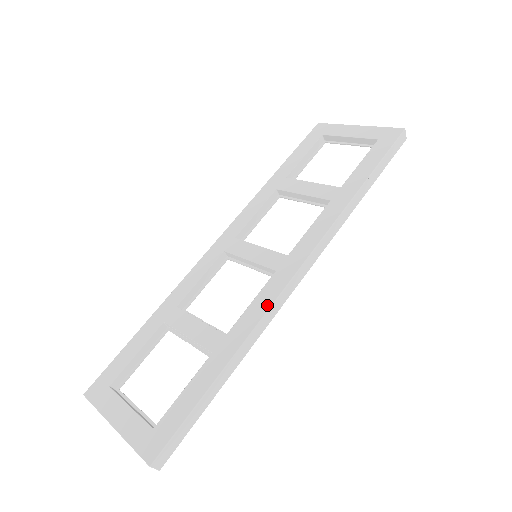
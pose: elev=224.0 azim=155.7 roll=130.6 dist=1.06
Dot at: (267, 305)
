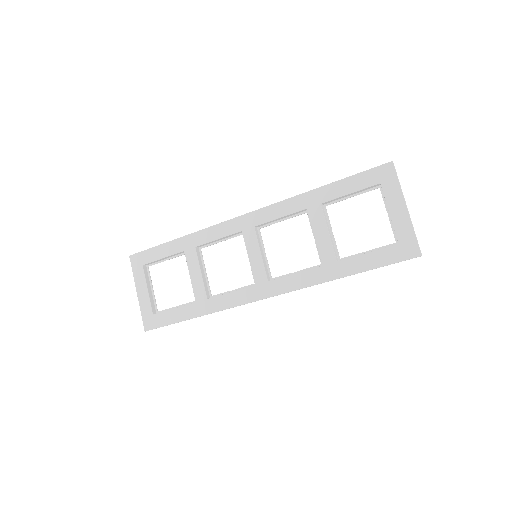
Dot at: (235, 304)
